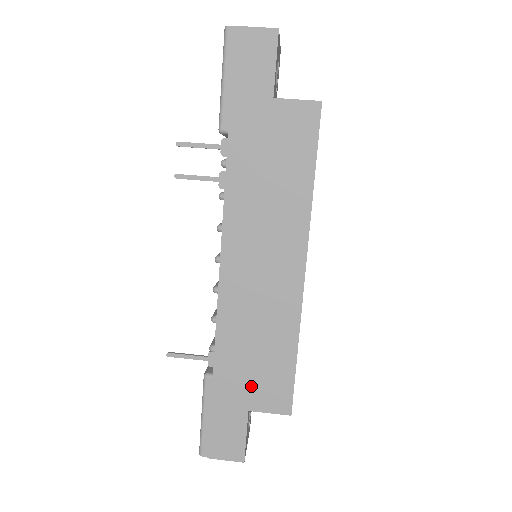
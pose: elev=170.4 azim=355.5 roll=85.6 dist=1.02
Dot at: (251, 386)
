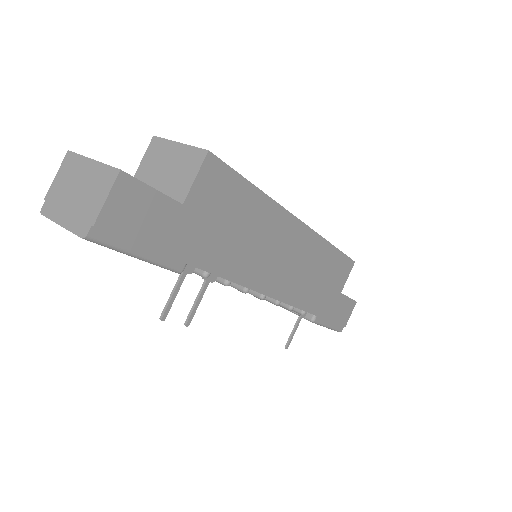
Dot at: (333, 288)
